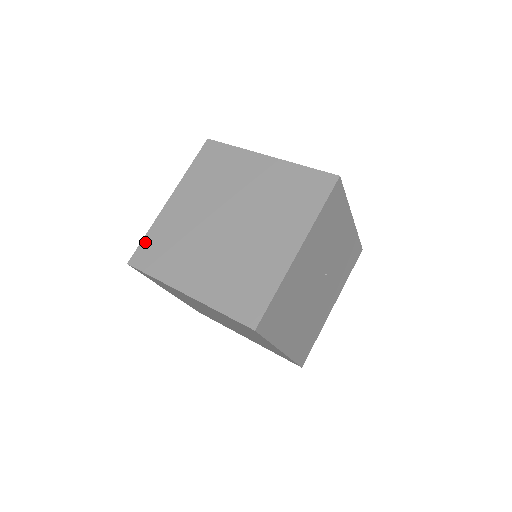
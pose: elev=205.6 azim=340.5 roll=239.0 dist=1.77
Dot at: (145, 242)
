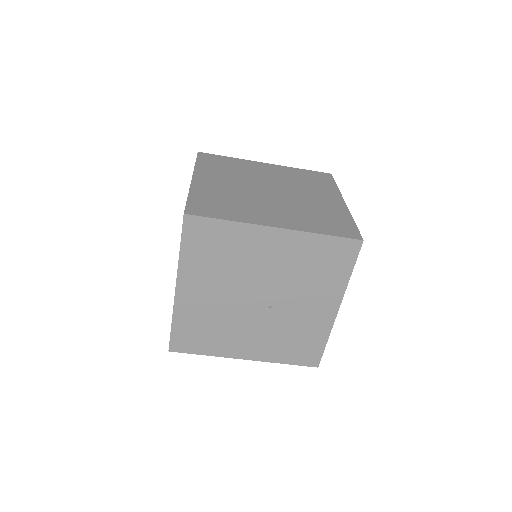
Dot at: (222, 157)
